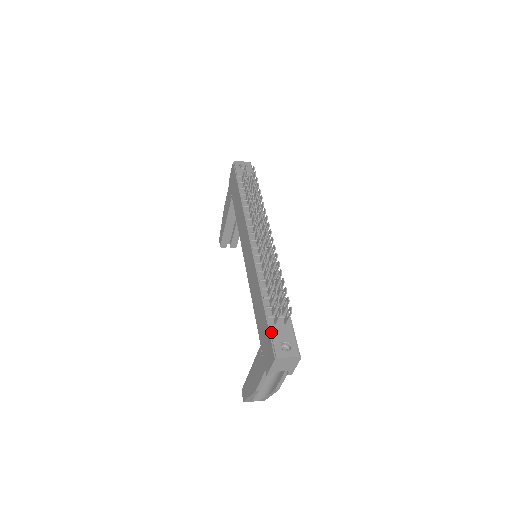
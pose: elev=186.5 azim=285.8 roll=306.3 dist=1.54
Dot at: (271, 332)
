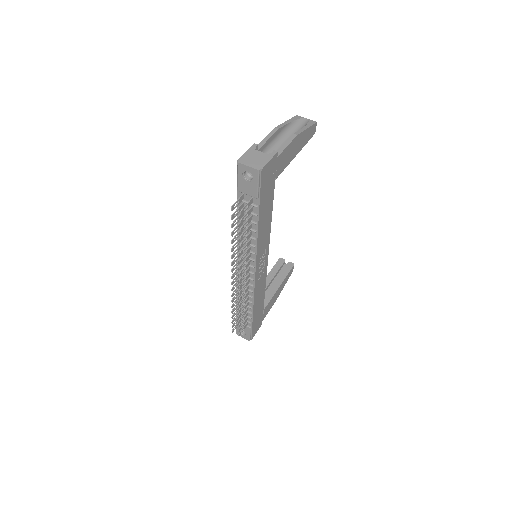
Dot at: (236, 323)
